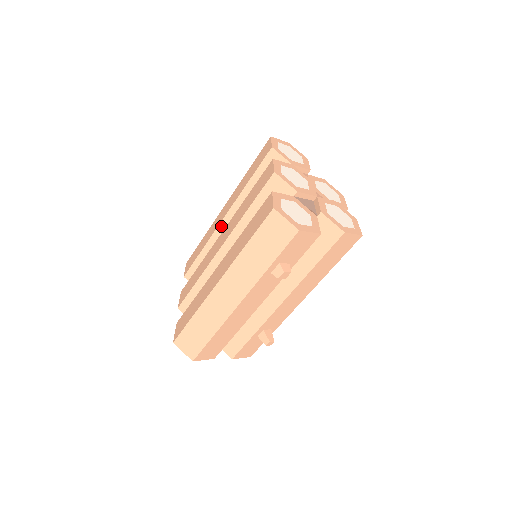
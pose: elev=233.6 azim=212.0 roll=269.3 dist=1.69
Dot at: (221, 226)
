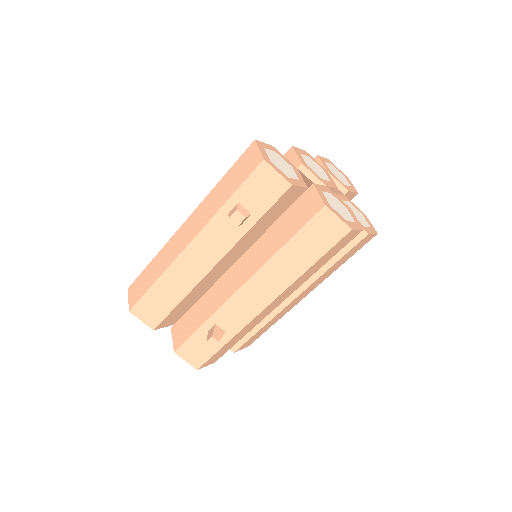
Dot at: occluded
